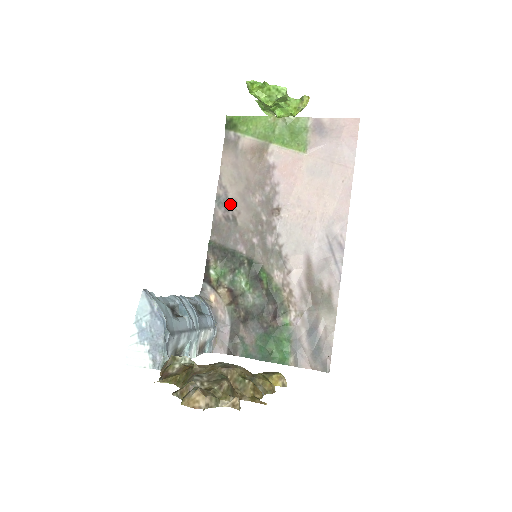
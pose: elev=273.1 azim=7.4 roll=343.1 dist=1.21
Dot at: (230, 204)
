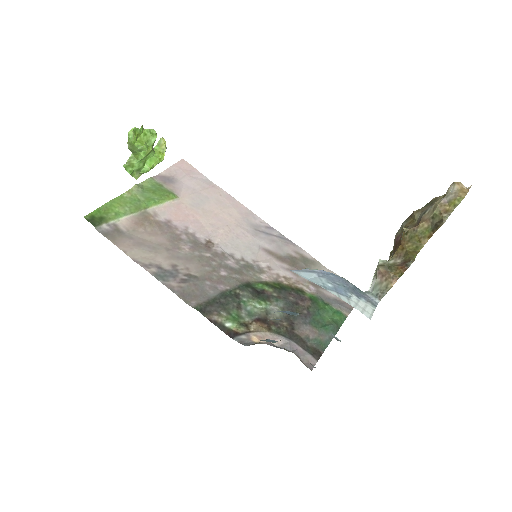
Dot at: (172, 270)
